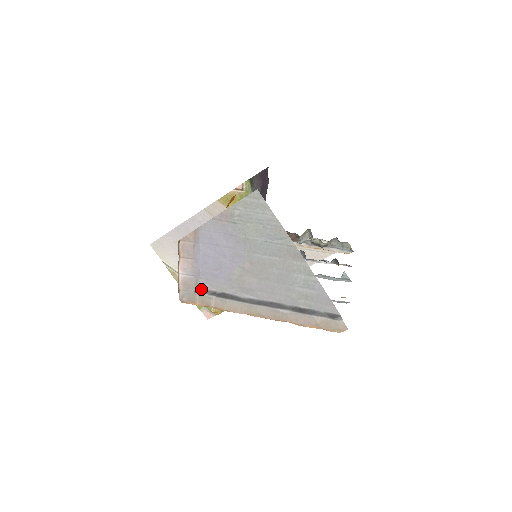
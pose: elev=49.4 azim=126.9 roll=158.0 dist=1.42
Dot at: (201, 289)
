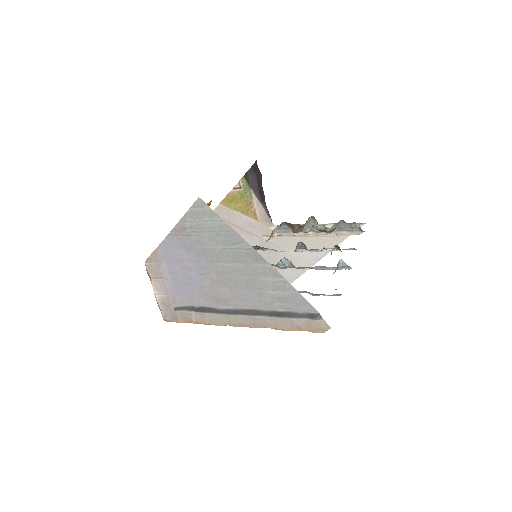
Dot at: (180, 306)
